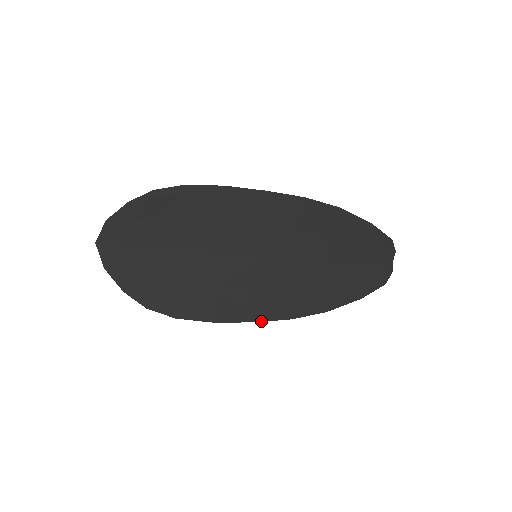
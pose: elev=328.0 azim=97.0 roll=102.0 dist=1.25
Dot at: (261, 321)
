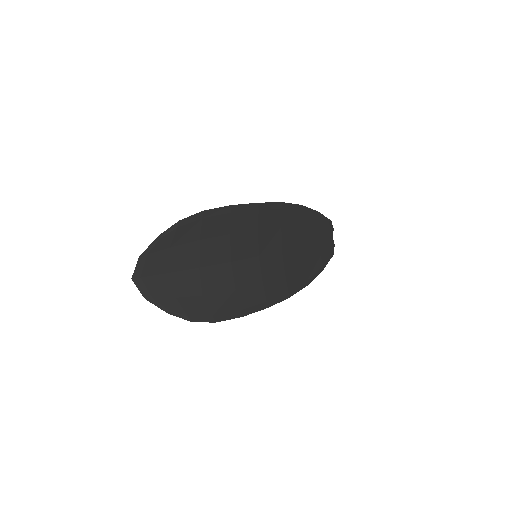
Dot at: occluded
